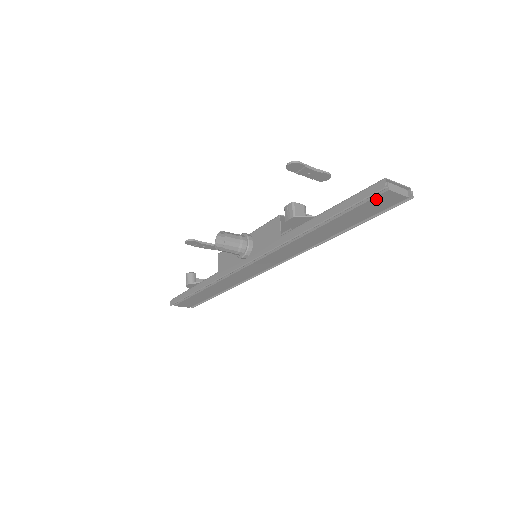
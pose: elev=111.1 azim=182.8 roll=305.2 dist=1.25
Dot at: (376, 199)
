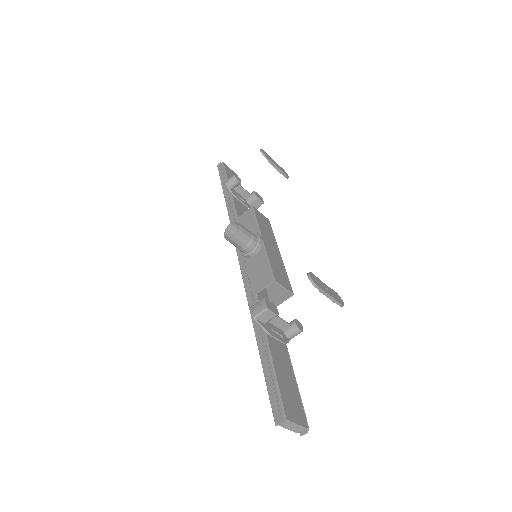
Dot at: occluded
